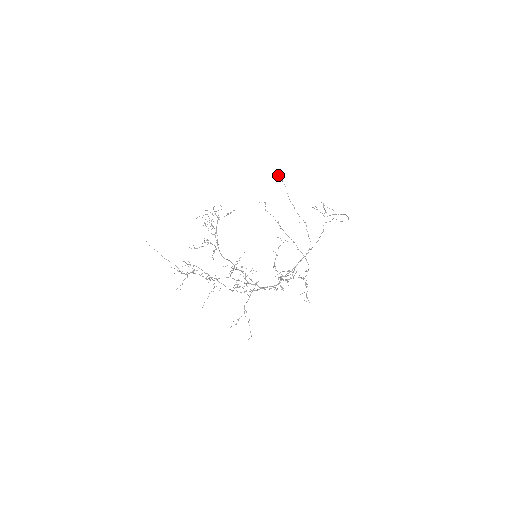
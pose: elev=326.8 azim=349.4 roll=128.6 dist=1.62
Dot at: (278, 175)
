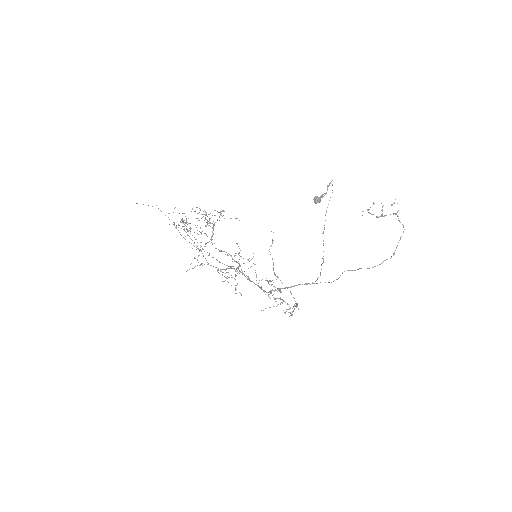
Dot at: (314, 200)
